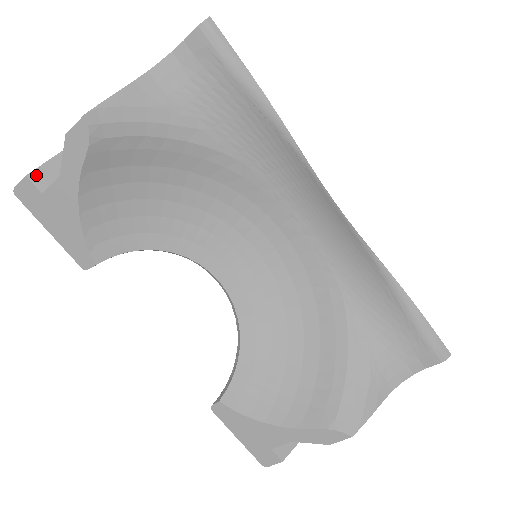
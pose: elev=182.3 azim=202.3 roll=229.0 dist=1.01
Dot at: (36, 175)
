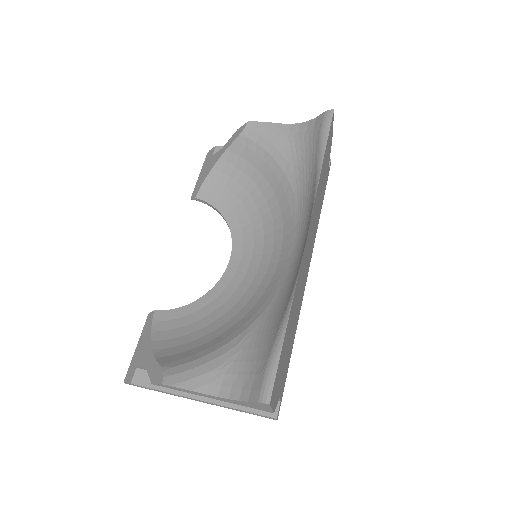
Dot at: (219, 148)
